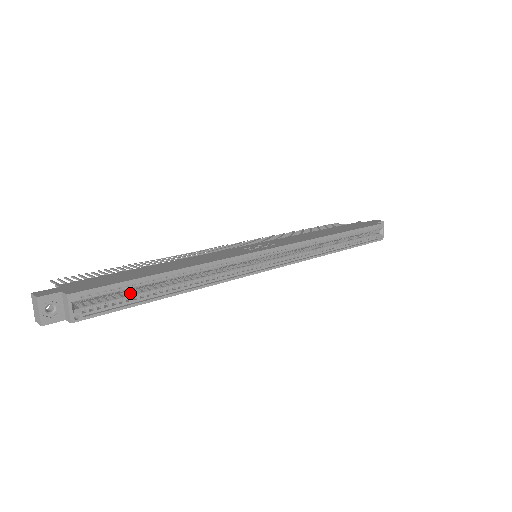
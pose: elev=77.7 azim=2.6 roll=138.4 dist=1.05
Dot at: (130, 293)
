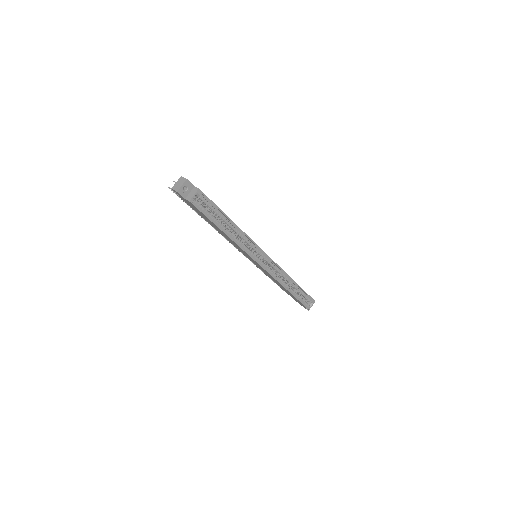
Dot at: (212, 214)
